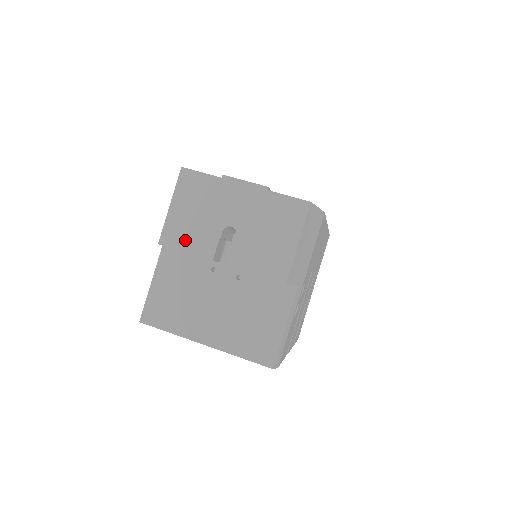
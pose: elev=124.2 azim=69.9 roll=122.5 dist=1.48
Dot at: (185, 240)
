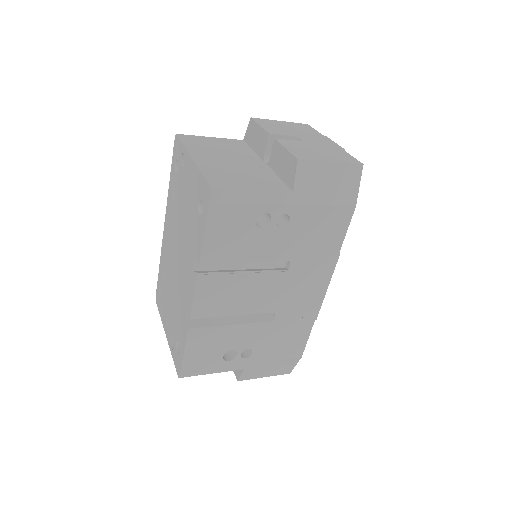
Dot at: (267, 125)
